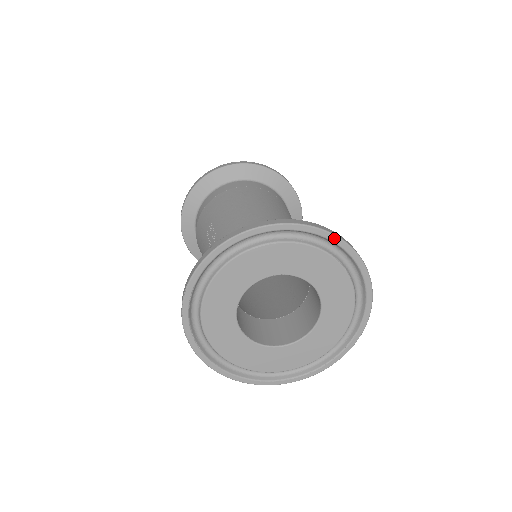
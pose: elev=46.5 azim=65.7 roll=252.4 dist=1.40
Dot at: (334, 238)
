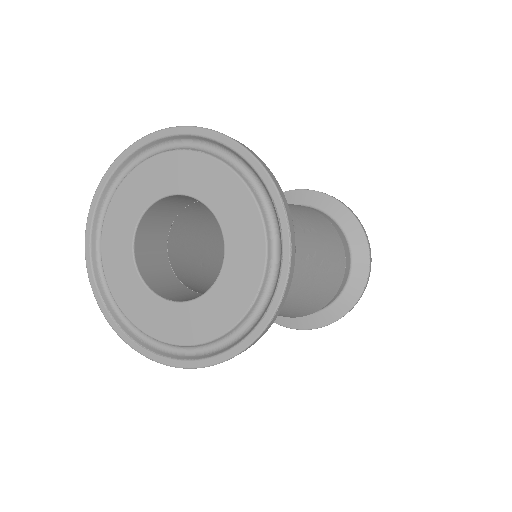
Dot at: (150, 137)
